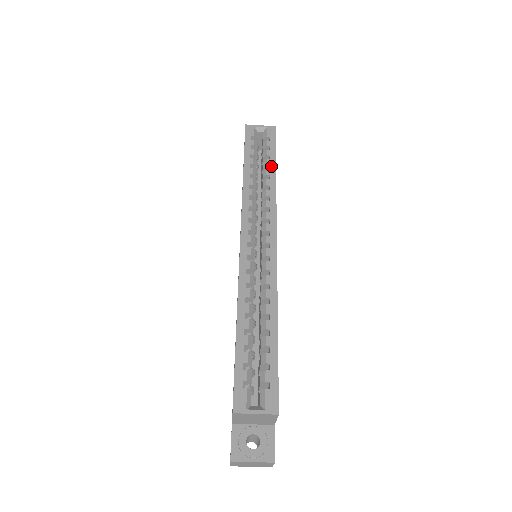
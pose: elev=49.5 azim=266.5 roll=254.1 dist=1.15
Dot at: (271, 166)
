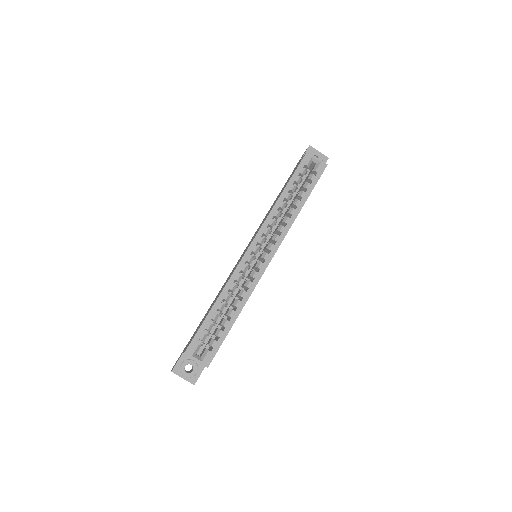
Dot at: (303, 199)
